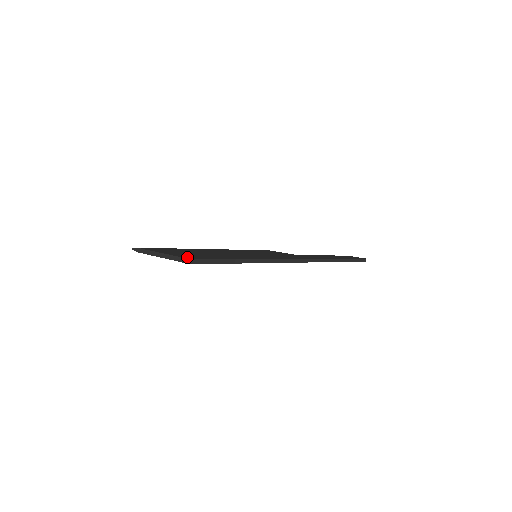
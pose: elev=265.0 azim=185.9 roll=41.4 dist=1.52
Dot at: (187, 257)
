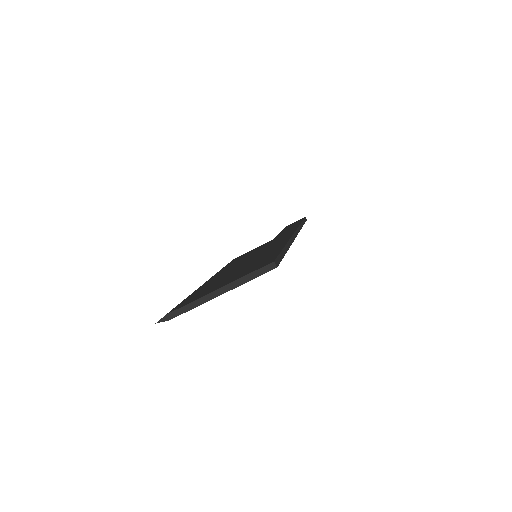
Dot at: (259, 267)
